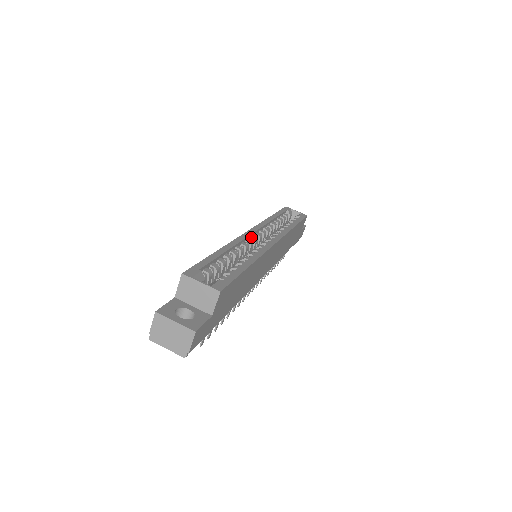
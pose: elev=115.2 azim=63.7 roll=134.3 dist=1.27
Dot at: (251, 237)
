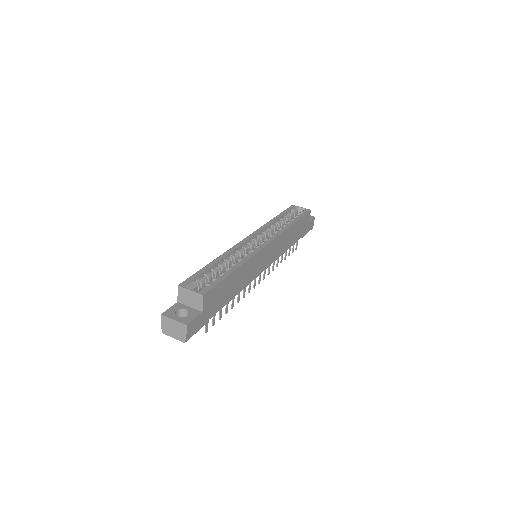
Dot at: (248, 243)
